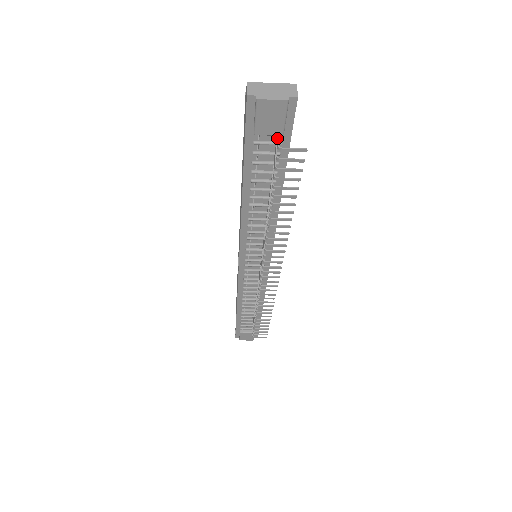
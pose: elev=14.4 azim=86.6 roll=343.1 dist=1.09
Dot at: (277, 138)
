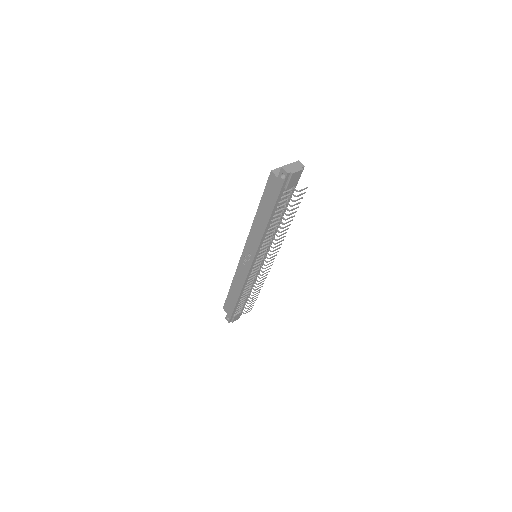
Dot at: (293, 187)
